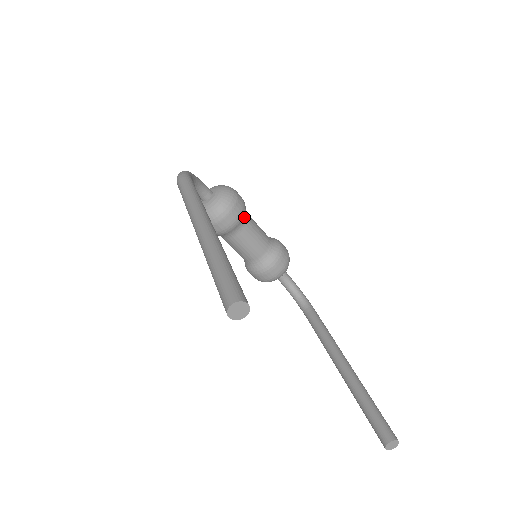
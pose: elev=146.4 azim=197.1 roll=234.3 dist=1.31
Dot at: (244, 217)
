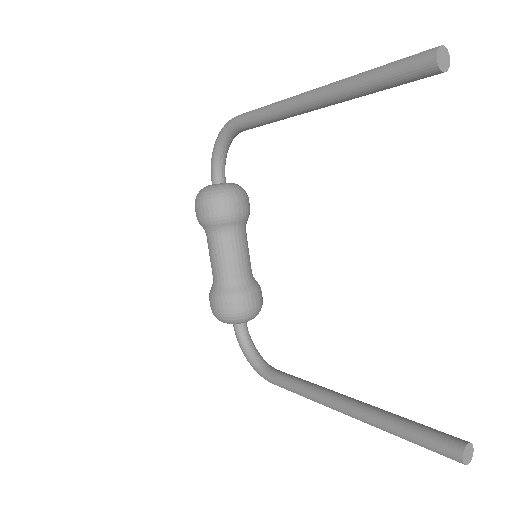
Dot at: occluded
